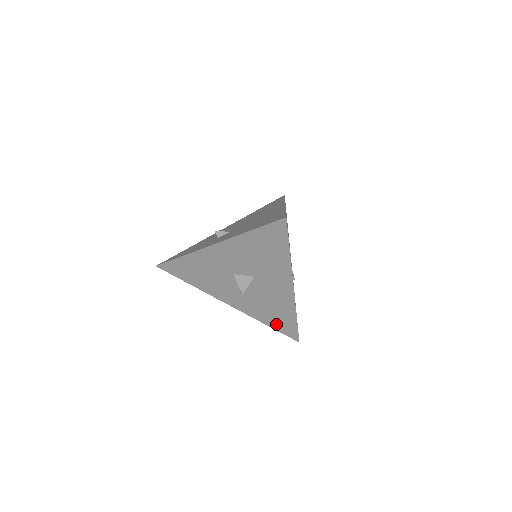
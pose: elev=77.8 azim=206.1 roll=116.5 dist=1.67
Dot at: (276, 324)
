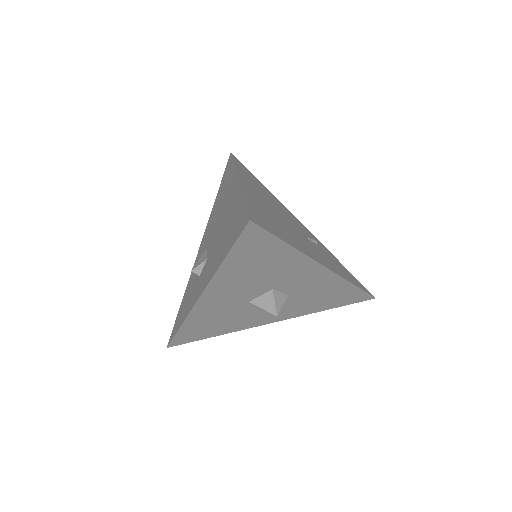
Dot at: (336, 303)
